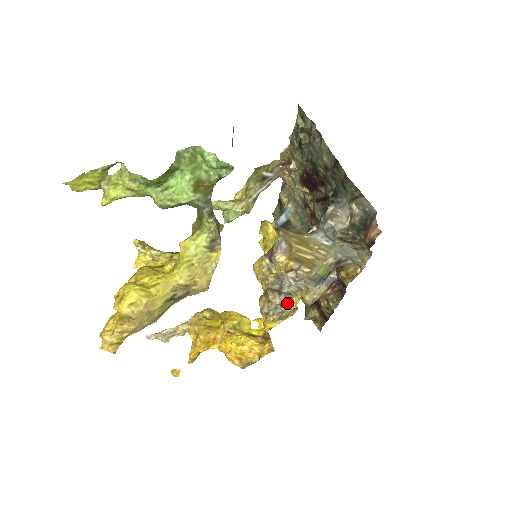
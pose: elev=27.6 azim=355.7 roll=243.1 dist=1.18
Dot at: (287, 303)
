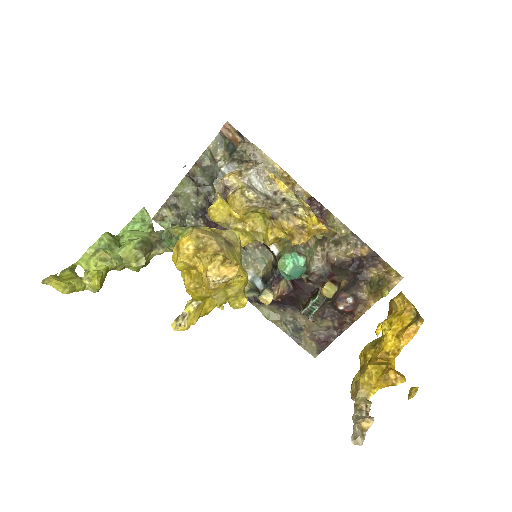
Dot at: (288, 200)
